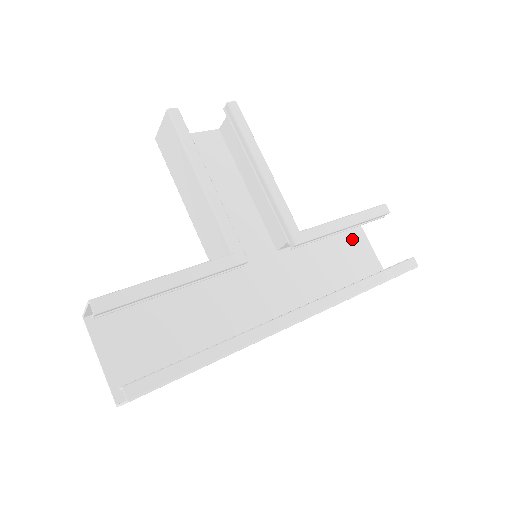
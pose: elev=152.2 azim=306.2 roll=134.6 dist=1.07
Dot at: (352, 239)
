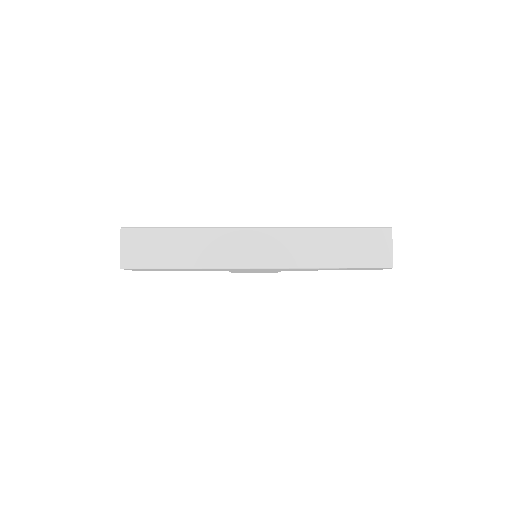
Dot at: occluded
